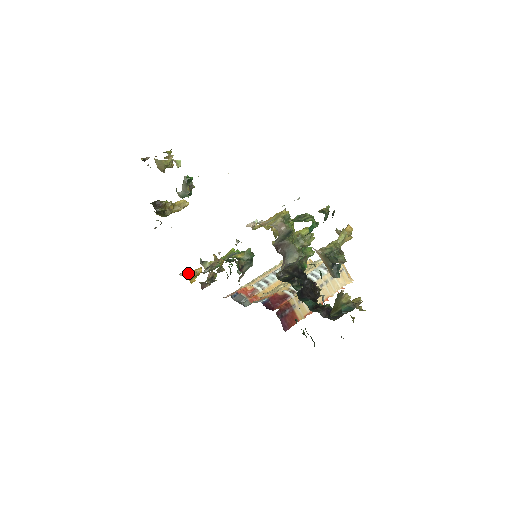
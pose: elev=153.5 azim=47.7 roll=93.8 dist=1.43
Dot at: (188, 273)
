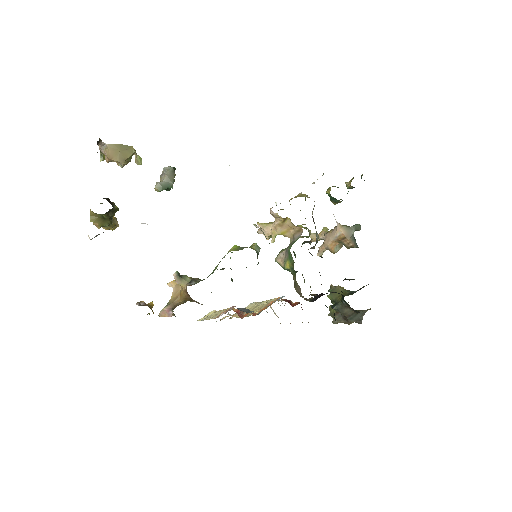
Dot at: (144, 304)
